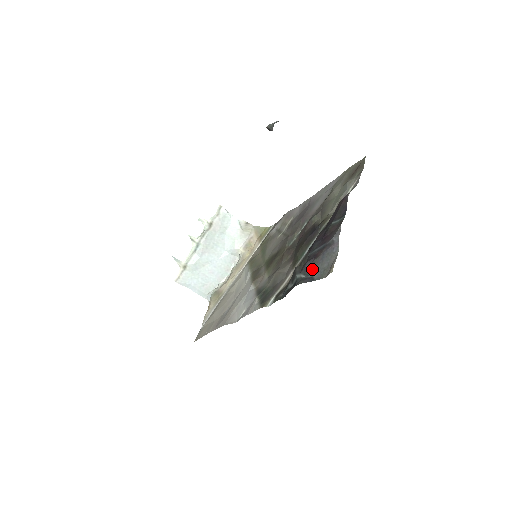
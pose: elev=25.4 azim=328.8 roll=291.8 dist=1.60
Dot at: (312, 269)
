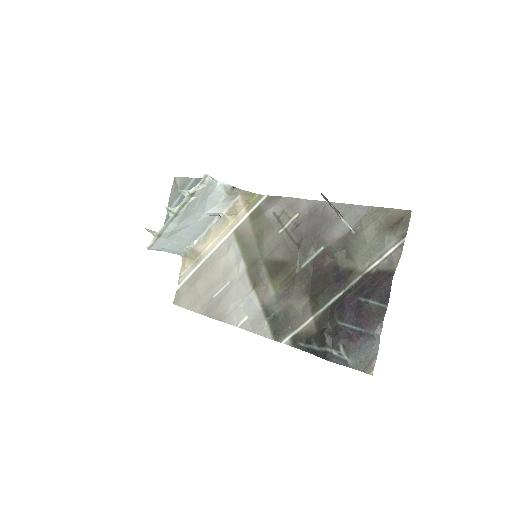
Dot at: (346, 351)
